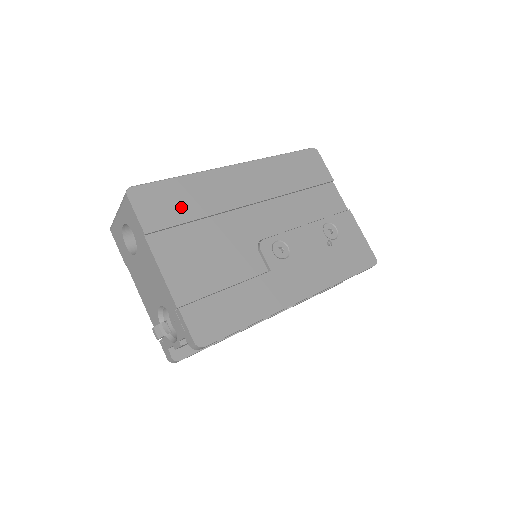
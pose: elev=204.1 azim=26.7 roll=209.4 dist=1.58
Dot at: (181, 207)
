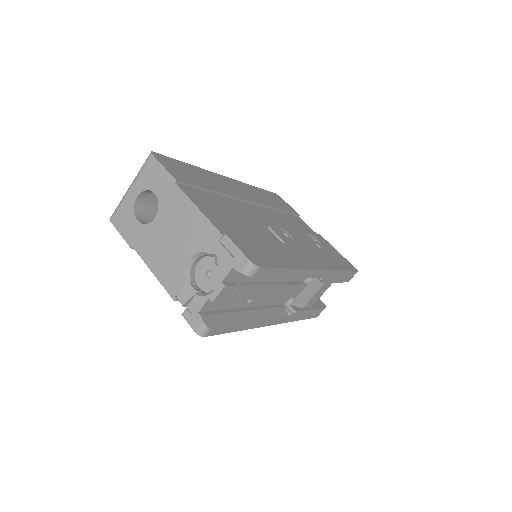
Dot at: (198, 179)
